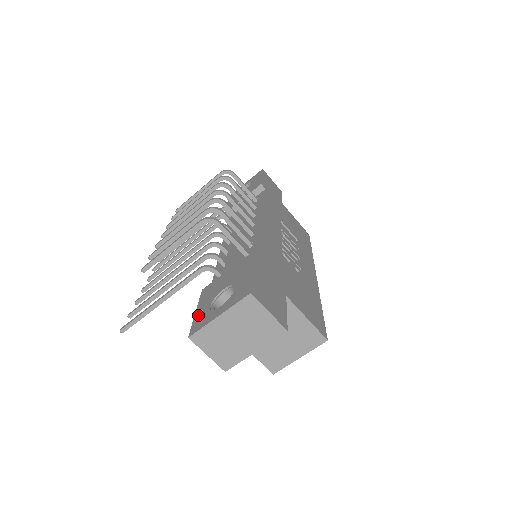
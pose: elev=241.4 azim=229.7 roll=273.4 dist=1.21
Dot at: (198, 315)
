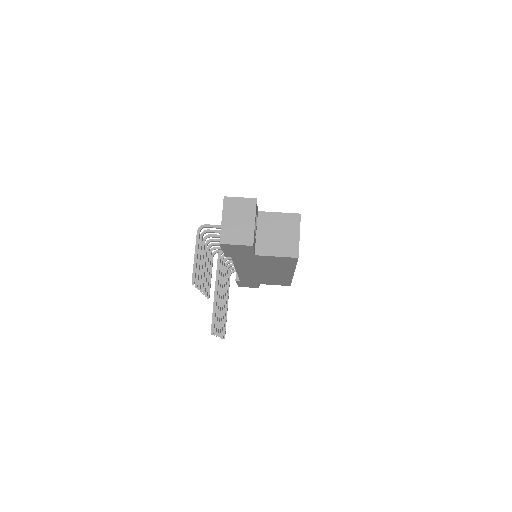
Dot at: occluded
